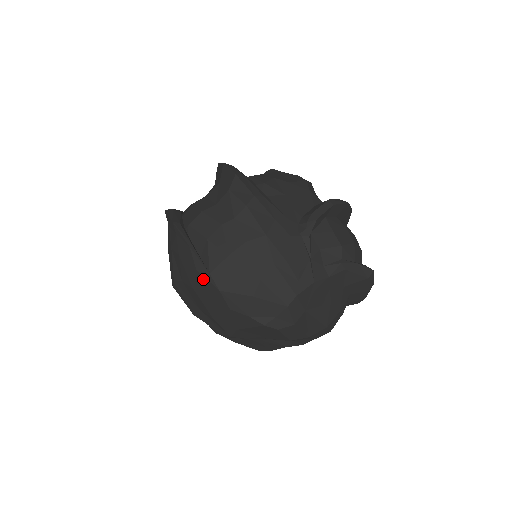
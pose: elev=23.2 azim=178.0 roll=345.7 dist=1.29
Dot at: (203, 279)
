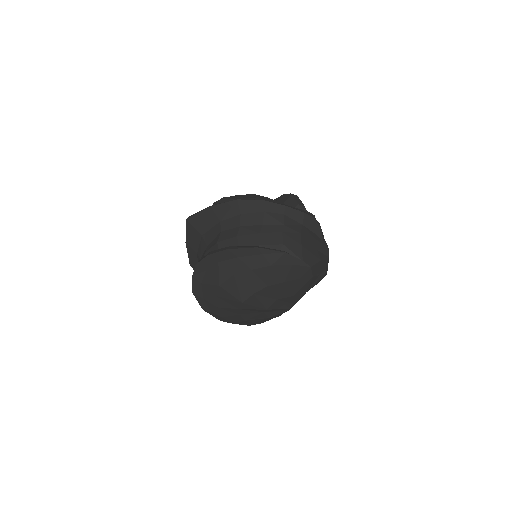
Dot at: (297, 268)
